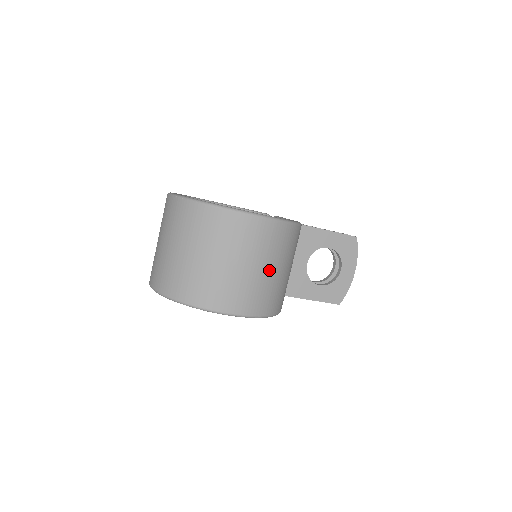
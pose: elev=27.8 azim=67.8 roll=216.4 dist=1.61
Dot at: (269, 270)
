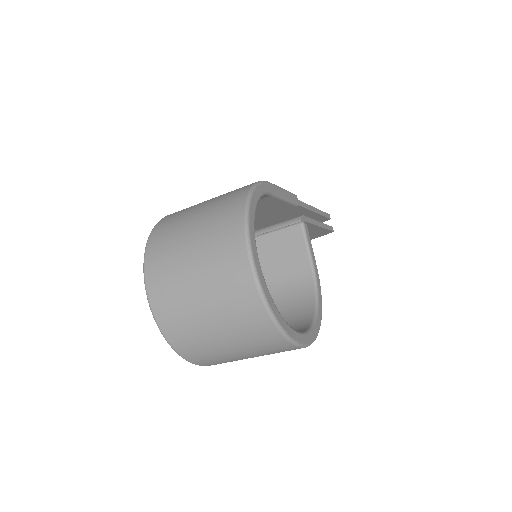
Dot at: occluded
